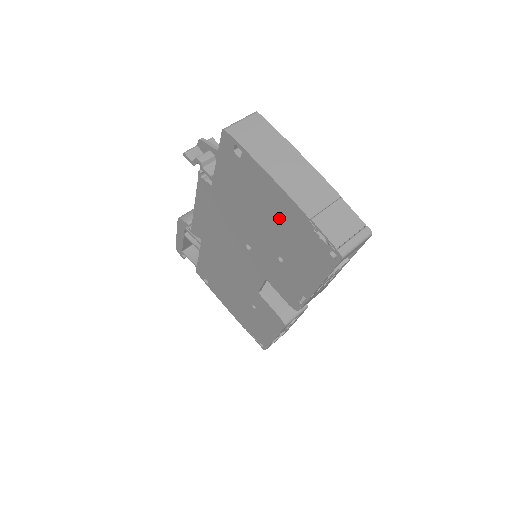
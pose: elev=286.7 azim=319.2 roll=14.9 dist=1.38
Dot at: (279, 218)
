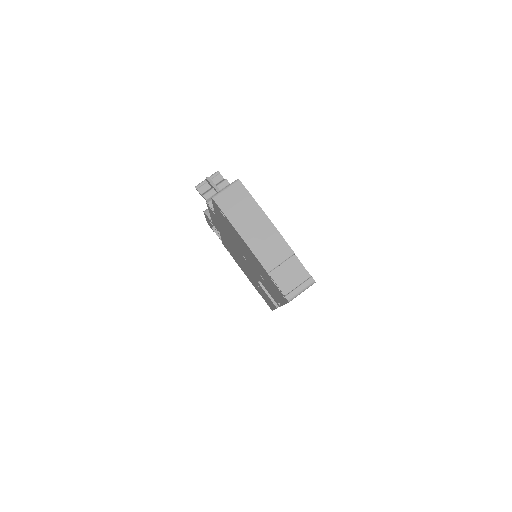
Dot at: (254, 260)
